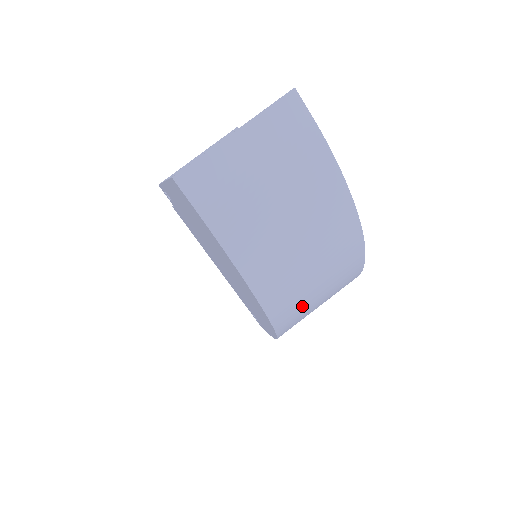
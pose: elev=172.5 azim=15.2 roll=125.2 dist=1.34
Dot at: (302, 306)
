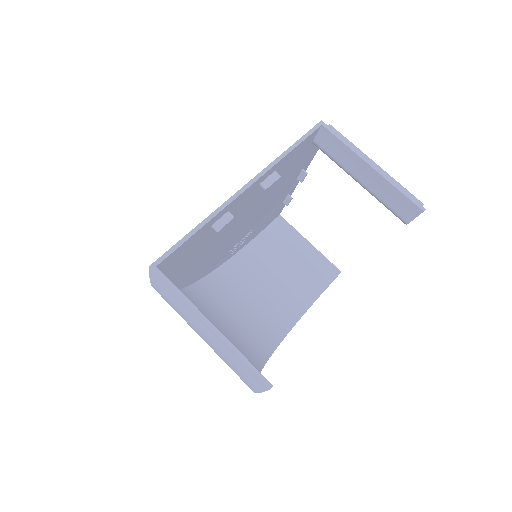
Dot at: (219, 302)
